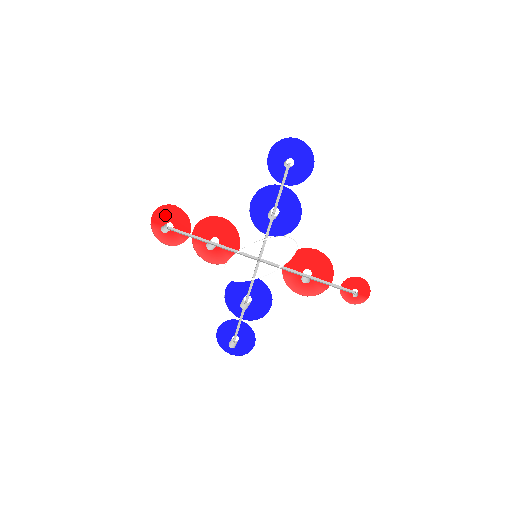
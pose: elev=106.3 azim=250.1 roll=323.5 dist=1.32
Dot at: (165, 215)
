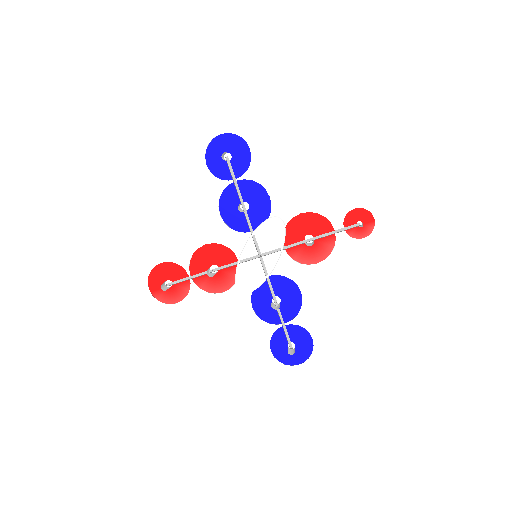
Dot at: (159, 278)
